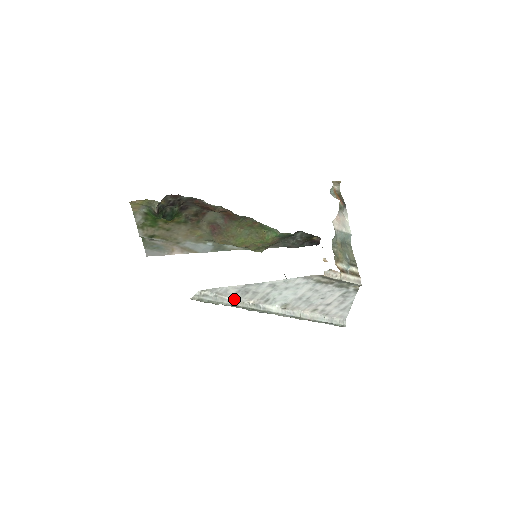
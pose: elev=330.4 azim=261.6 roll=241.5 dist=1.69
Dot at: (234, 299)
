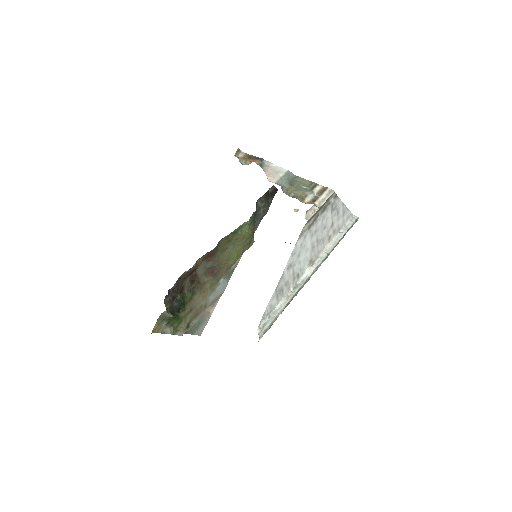
Dot at: (281, 303)
